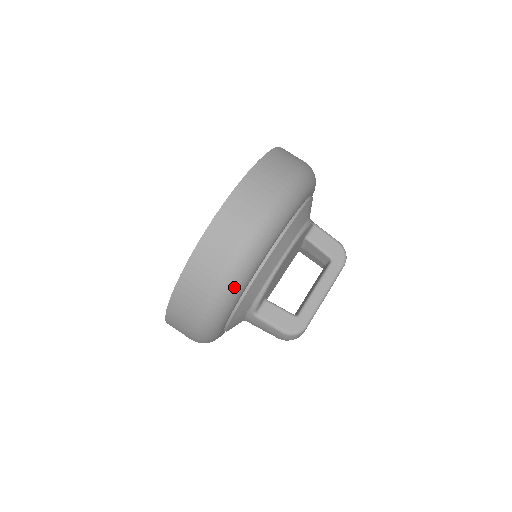
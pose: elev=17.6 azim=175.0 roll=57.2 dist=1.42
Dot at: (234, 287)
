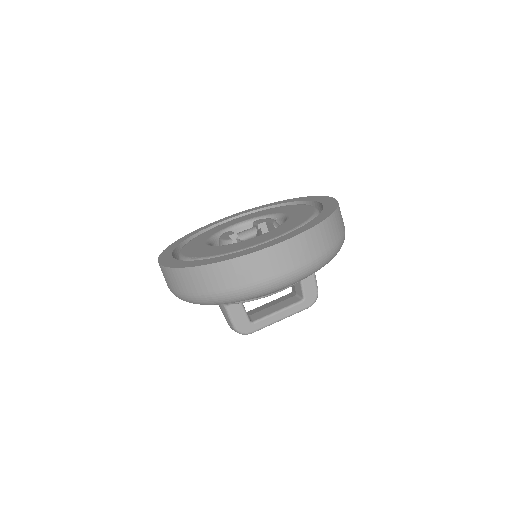
Dot at: (230, 301)
